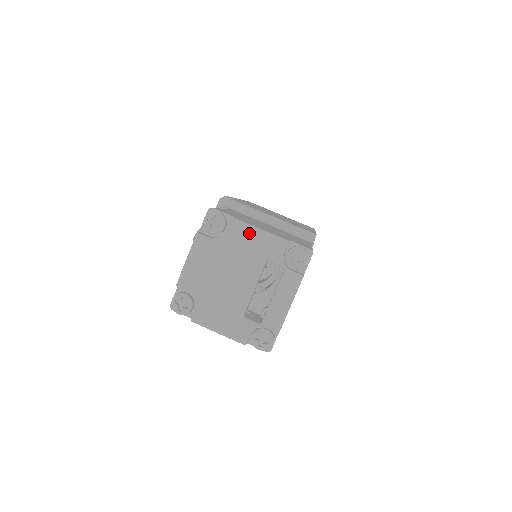
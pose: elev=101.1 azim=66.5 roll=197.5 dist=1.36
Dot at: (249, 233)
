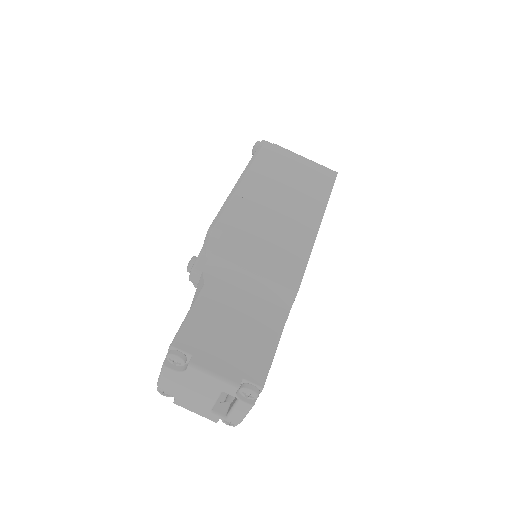
Dot at: (204, 376)
